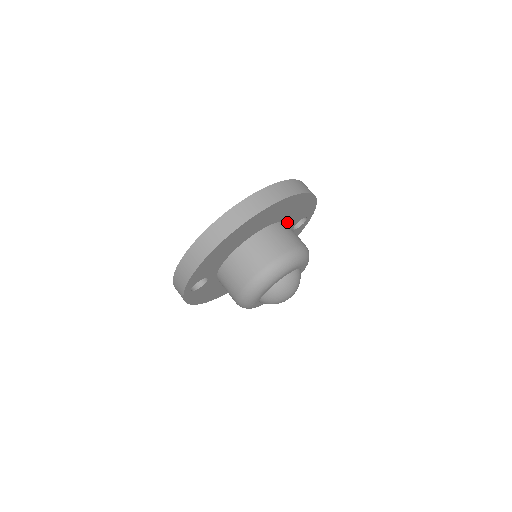
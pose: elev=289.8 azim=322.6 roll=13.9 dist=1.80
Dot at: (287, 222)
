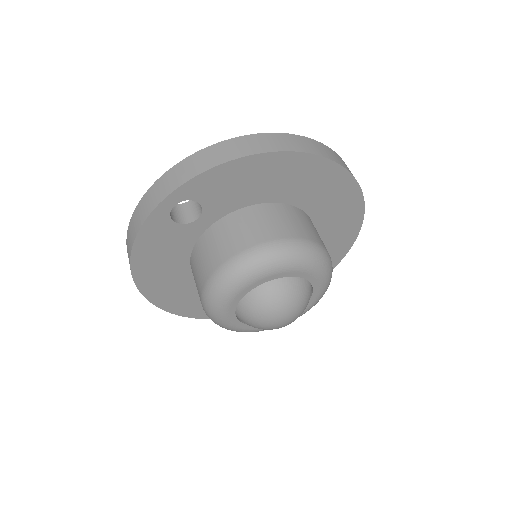
Dot at: occluded
